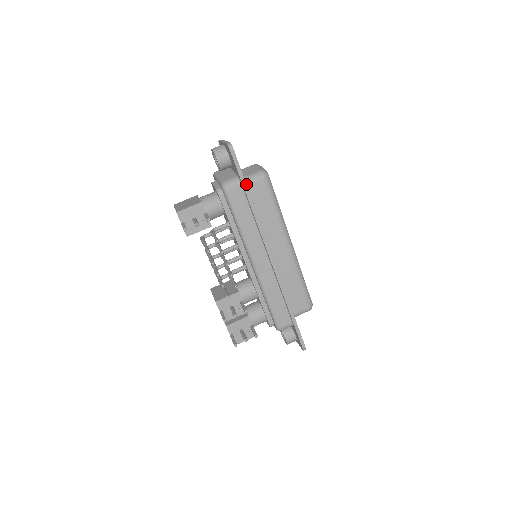
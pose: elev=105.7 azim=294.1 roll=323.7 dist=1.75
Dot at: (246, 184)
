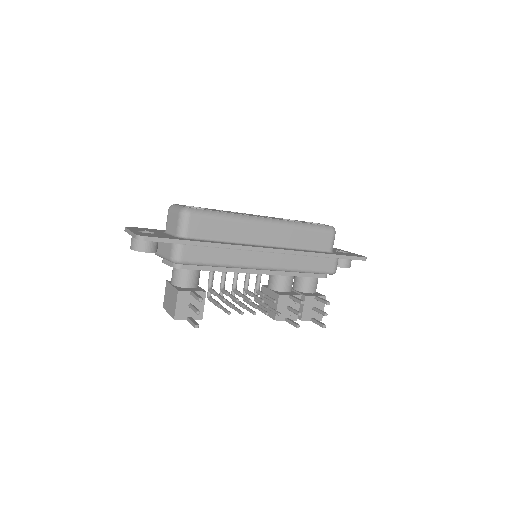
Dot at: (186, 240)
